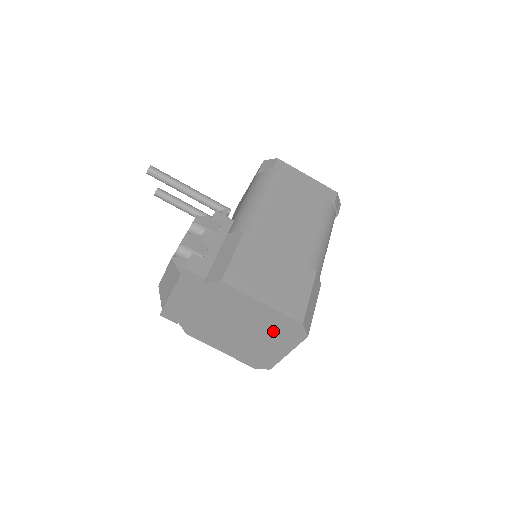
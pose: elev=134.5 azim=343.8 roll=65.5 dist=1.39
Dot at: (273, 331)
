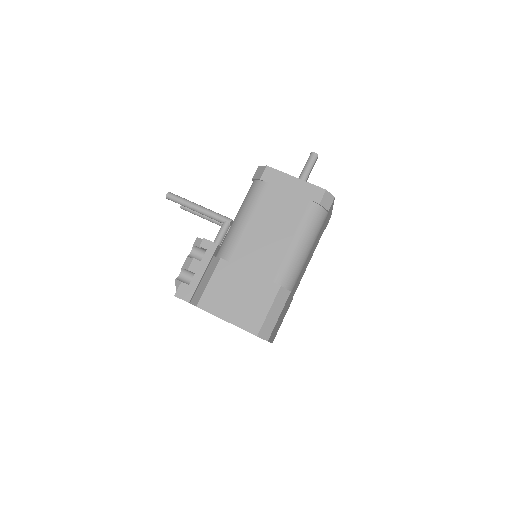
Dot at: occluded
